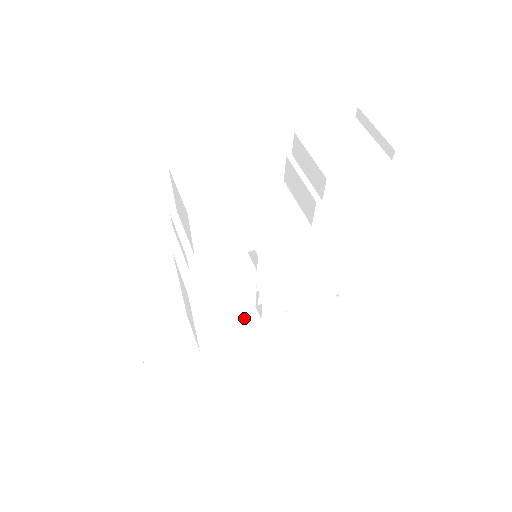
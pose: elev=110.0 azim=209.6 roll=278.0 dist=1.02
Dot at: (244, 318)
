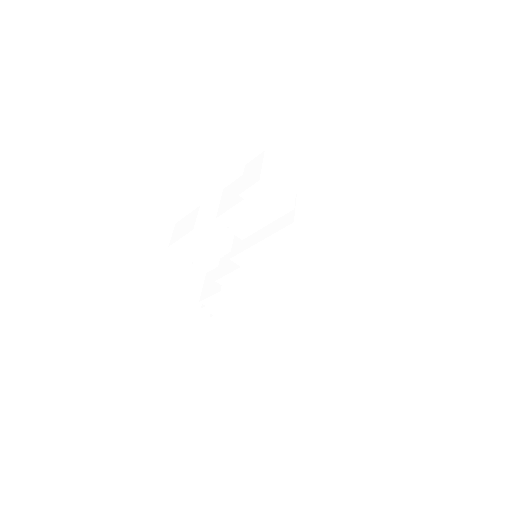
Dot at: (272, 293)
